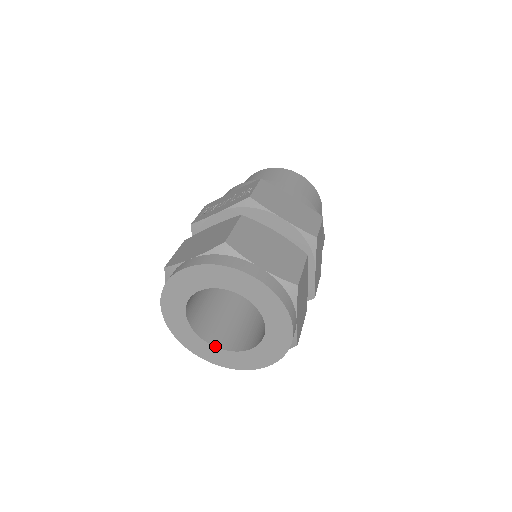
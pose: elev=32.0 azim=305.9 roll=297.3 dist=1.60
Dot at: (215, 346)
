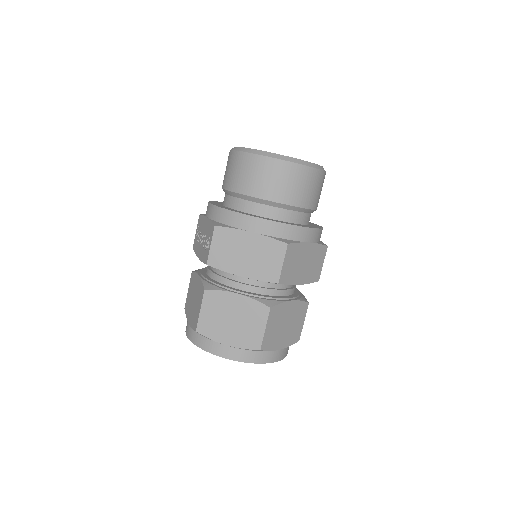
Dot at: occluded
